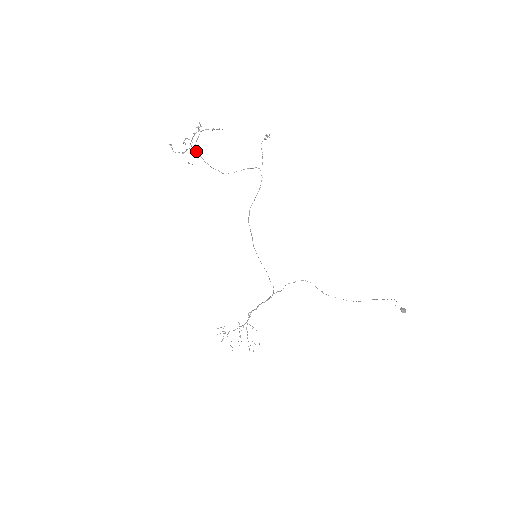
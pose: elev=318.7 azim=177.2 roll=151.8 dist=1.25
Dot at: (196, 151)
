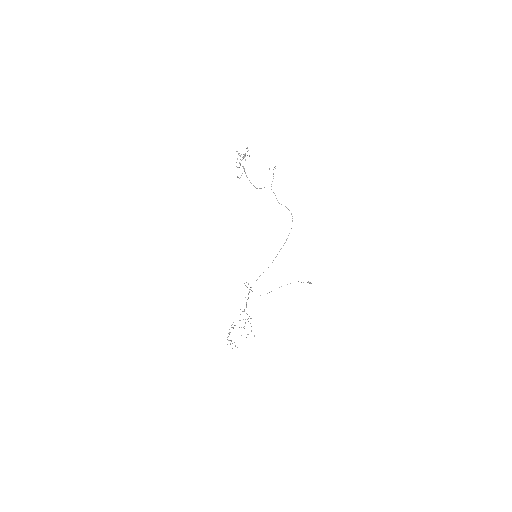
Dot at: (243, 168)
